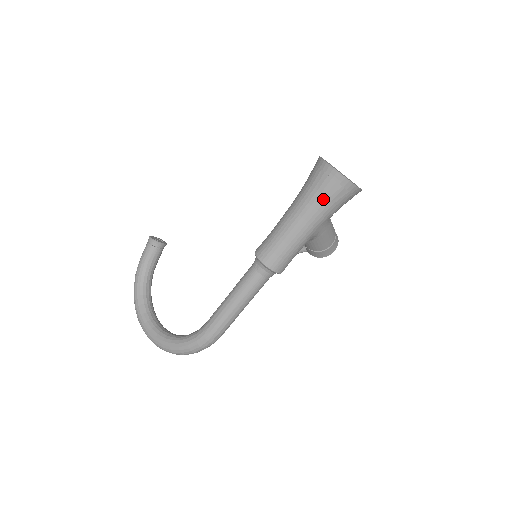
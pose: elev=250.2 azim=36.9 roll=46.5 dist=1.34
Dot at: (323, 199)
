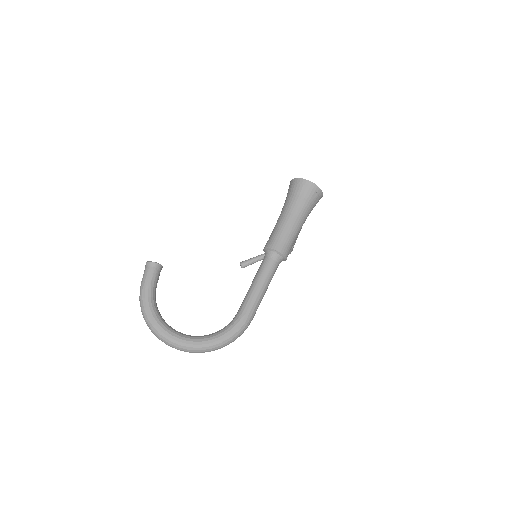
Dot at: (308, 203)
